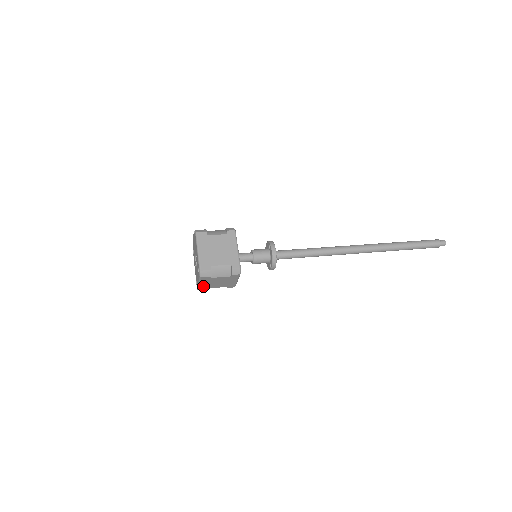
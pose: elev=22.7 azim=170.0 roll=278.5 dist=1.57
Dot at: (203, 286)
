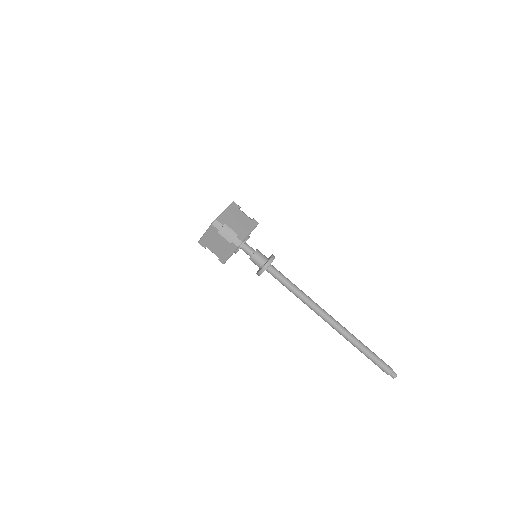
Dot at: (205, 240)
